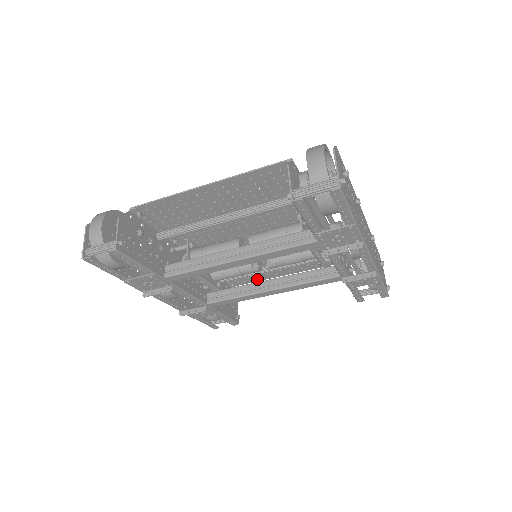
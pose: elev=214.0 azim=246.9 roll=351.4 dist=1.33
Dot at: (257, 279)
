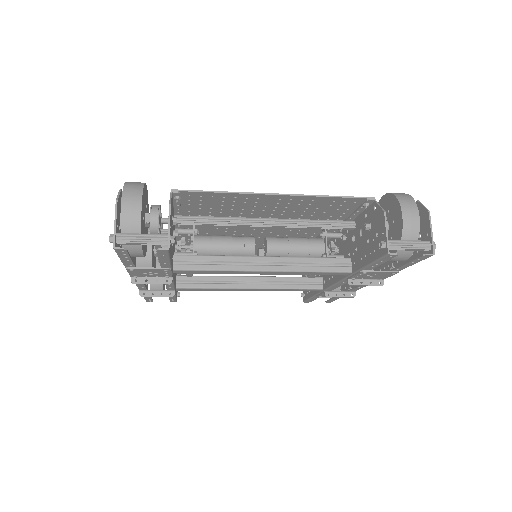
Dot at: occluded
